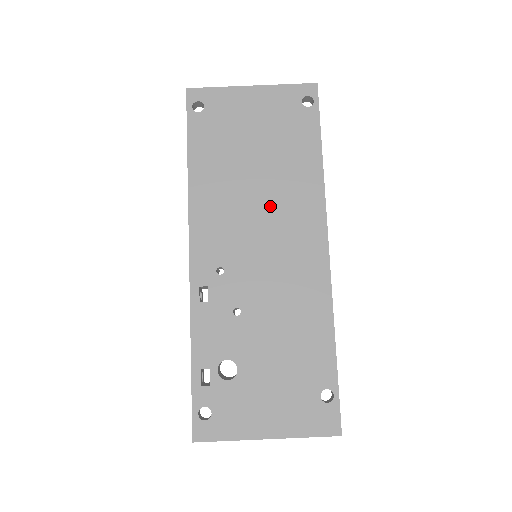
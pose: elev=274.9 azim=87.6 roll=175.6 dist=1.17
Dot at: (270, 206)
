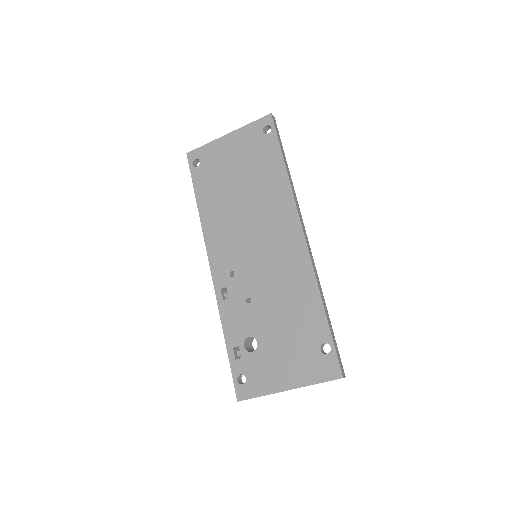
Dot at: (256, 216)
